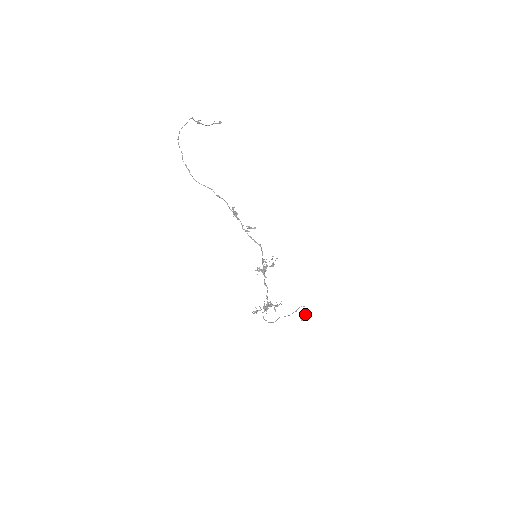
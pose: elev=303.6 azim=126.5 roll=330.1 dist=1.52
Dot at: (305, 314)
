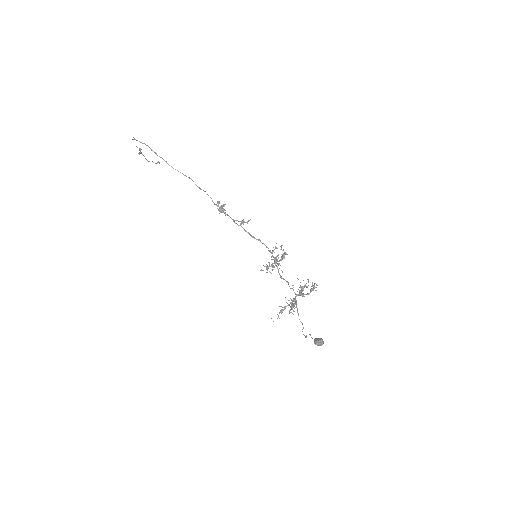
Dot at: (318, 338)
